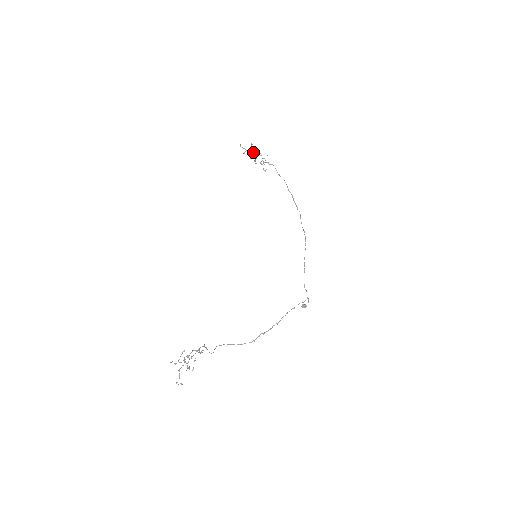
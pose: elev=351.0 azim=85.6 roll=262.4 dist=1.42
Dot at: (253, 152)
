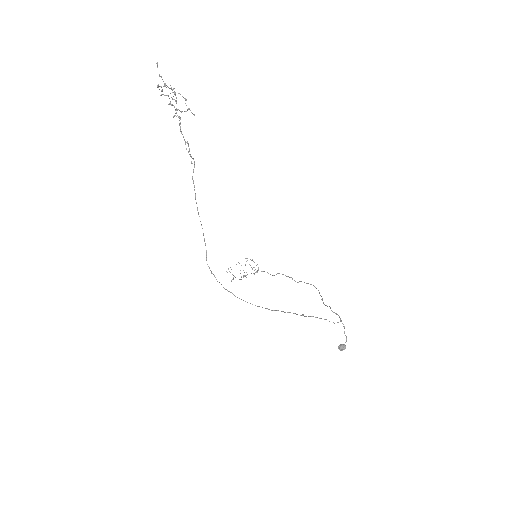
Dot at: occluded
